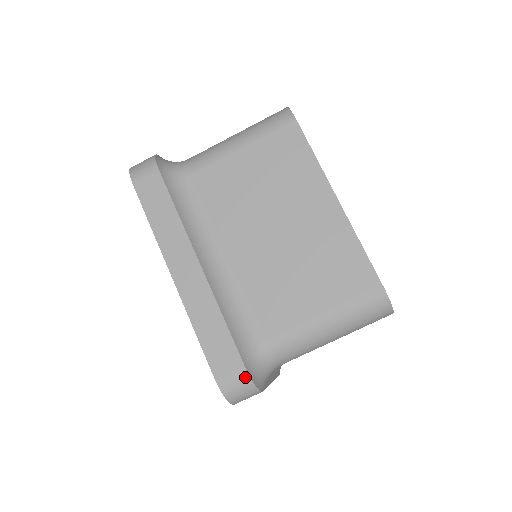
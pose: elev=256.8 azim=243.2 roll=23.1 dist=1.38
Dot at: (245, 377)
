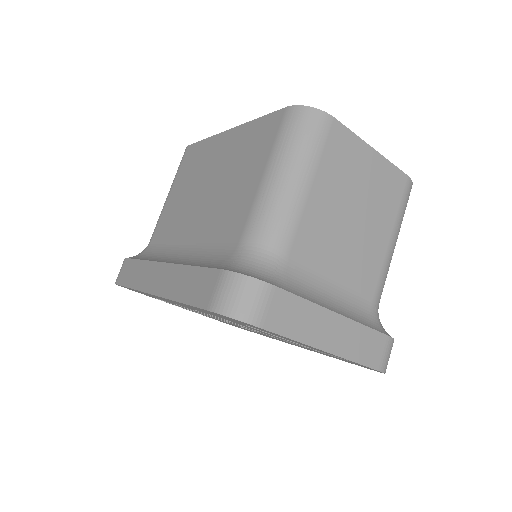
Dot at: (227, 276)
